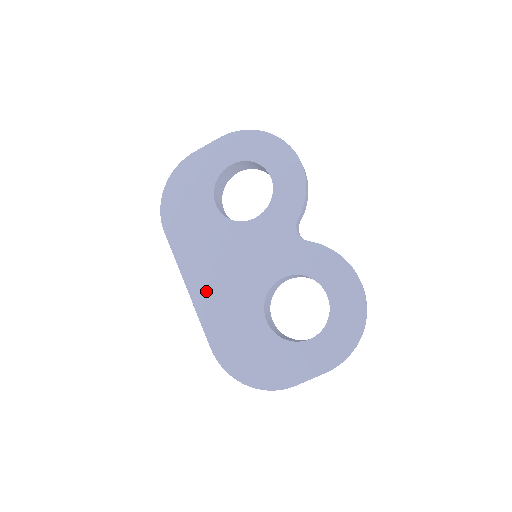
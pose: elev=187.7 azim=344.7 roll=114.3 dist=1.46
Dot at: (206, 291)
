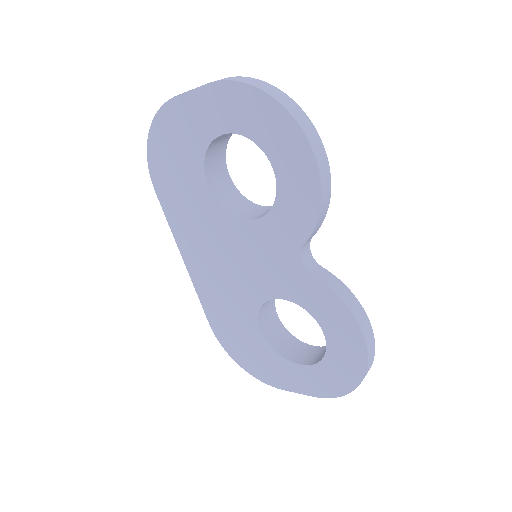
Dot at: (202, 273)
